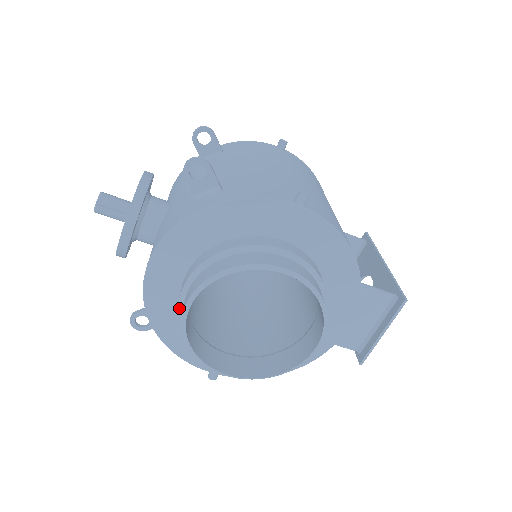
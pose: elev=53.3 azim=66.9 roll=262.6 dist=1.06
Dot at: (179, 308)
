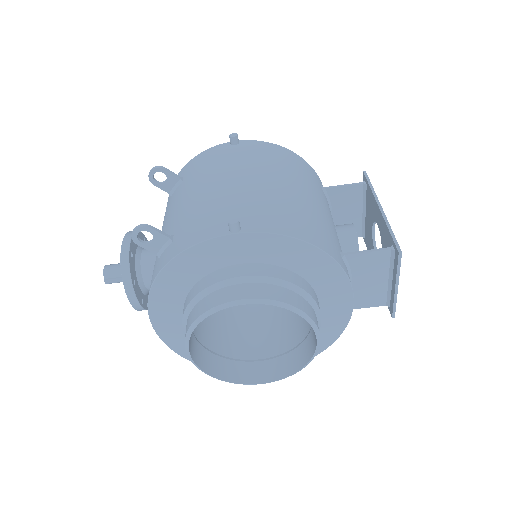
Dot at: occluded
